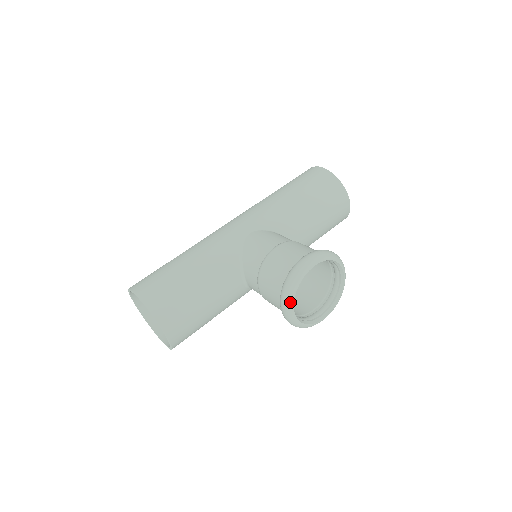
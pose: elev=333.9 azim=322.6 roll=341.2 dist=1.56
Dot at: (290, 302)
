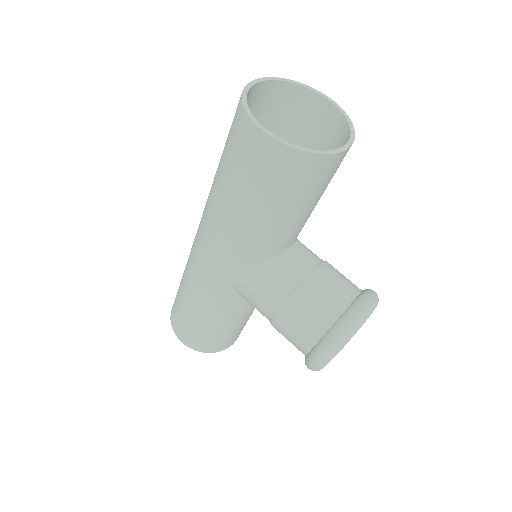
Dot at: occluded
